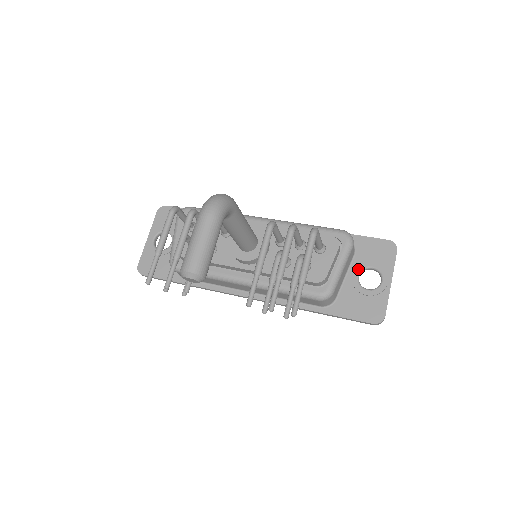
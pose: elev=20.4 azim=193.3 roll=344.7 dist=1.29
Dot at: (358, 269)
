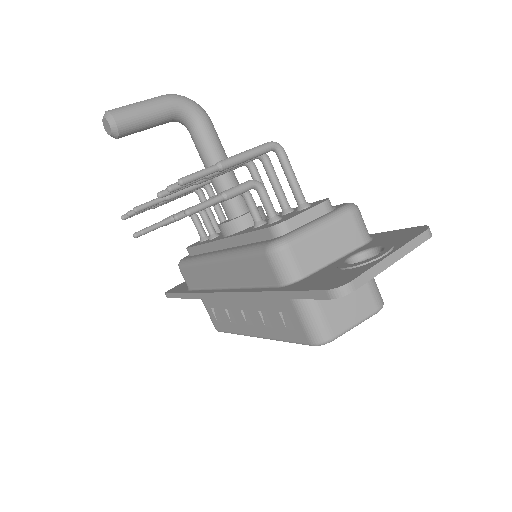
Dot at: (357, 251)
